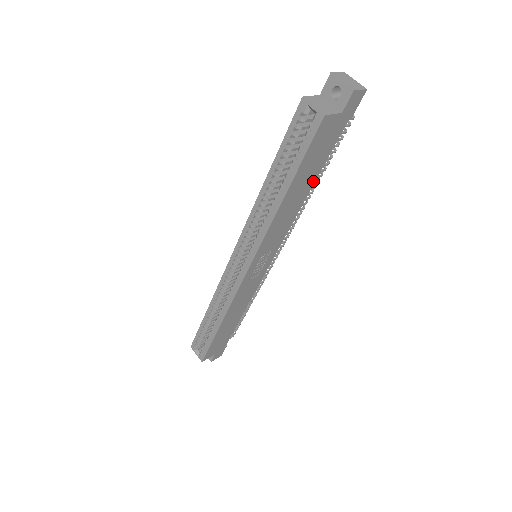
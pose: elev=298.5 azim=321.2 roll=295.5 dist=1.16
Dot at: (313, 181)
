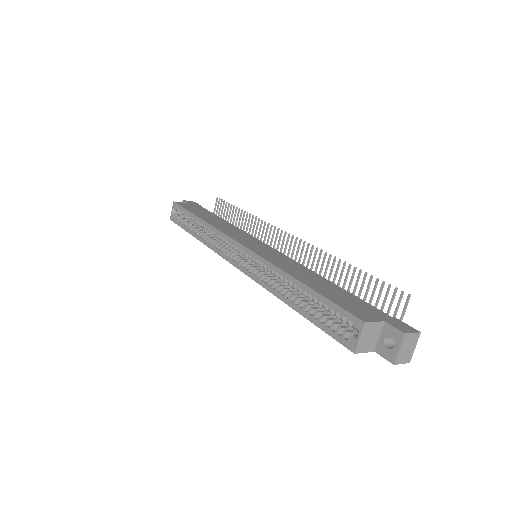
Dot at: occluded
